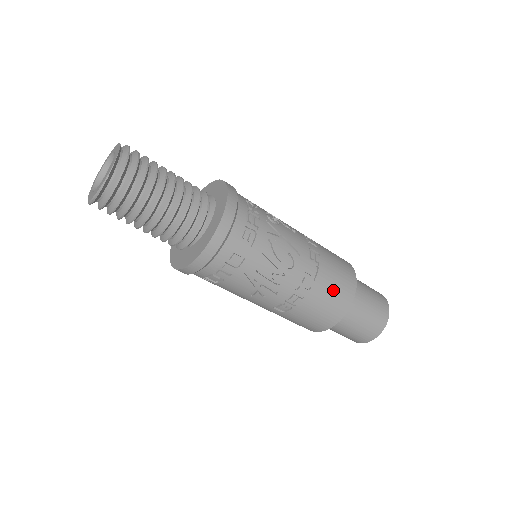
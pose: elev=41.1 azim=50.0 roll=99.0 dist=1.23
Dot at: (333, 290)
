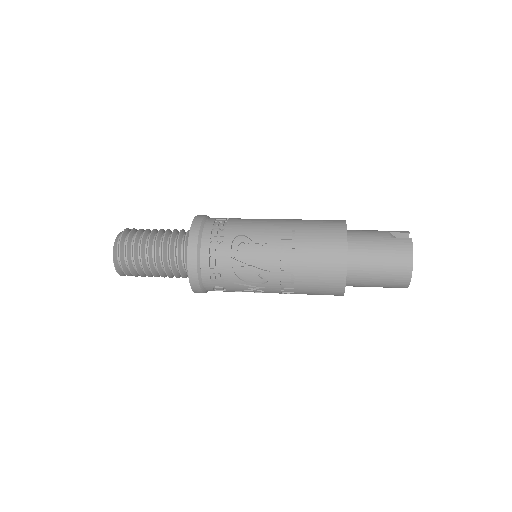
Dot at: (318, 283)
